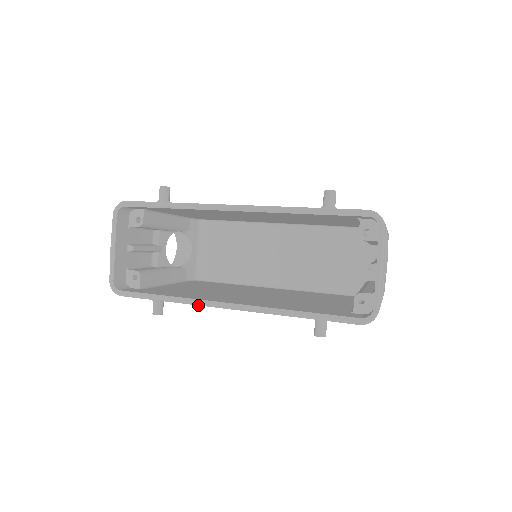
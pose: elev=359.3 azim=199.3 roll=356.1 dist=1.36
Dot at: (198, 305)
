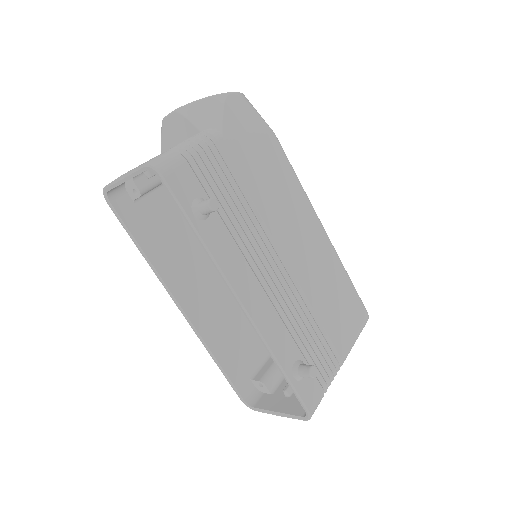
Dot at: (162, 283)
